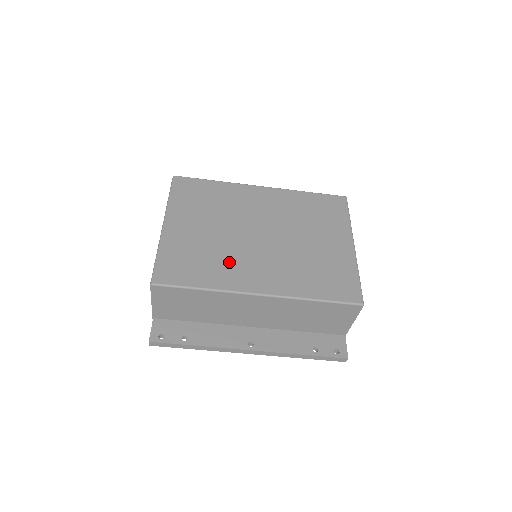
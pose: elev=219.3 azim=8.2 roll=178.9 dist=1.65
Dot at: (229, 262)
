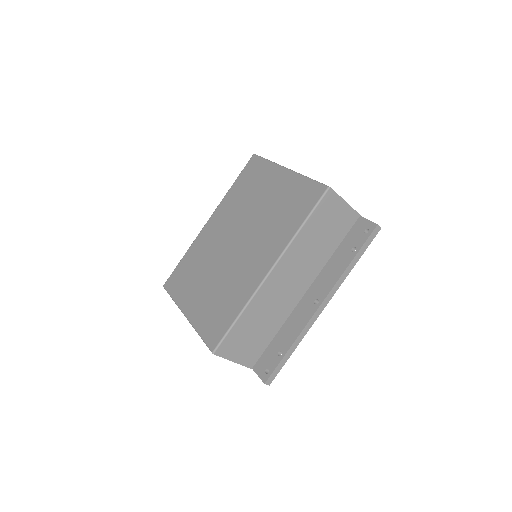
Dot at: (236, 281)
